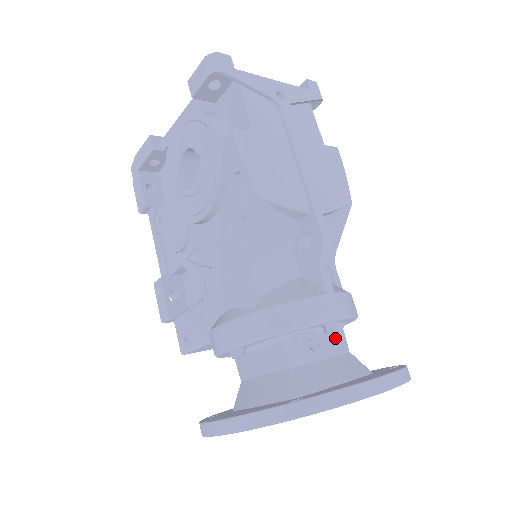
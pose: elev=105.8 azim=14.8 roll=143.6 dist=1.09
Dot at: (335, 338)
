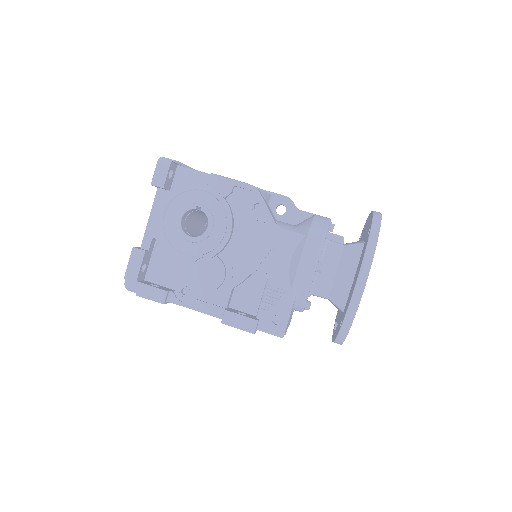
Dot at: occluded
